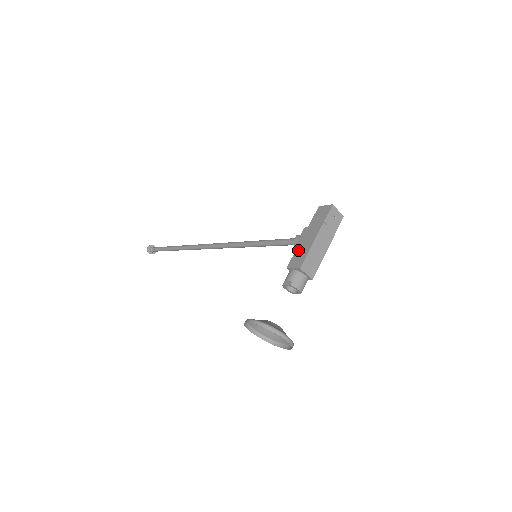
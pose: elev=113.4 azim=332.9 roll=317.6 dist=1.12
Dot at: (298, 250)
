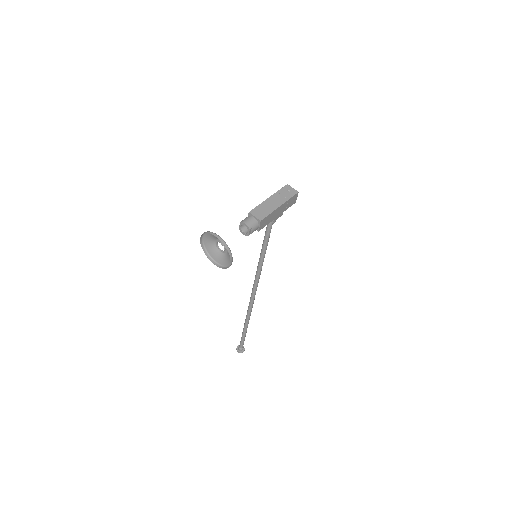
Dot at: occluded
